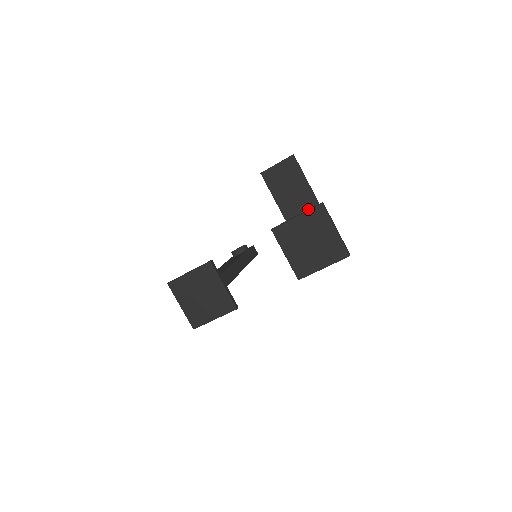
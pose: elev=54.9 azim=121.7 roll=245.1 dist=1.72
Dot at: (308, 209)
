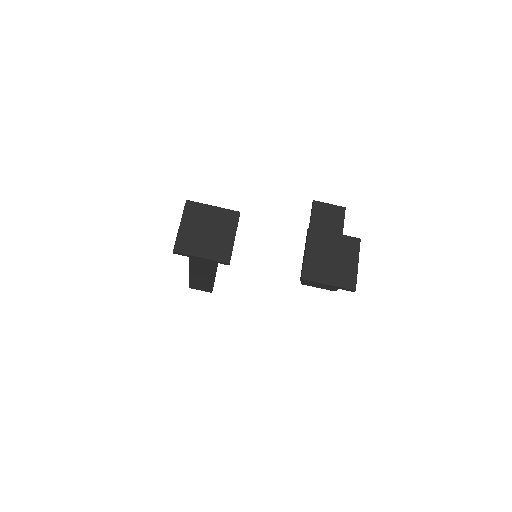
Dot at: (345, 236)
